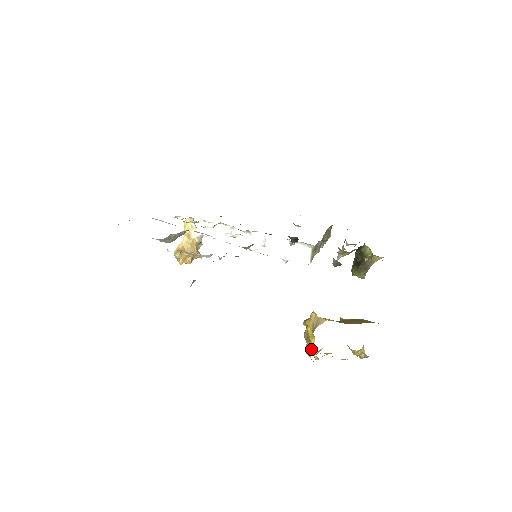
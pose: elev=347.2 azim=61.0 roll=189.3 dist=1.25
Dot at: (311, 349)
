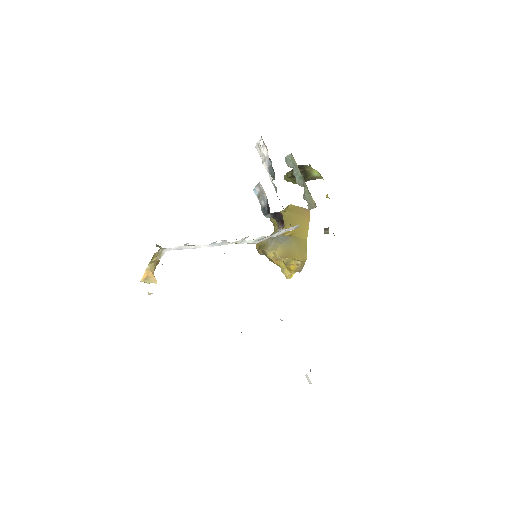
Dot at: (278, 265)
